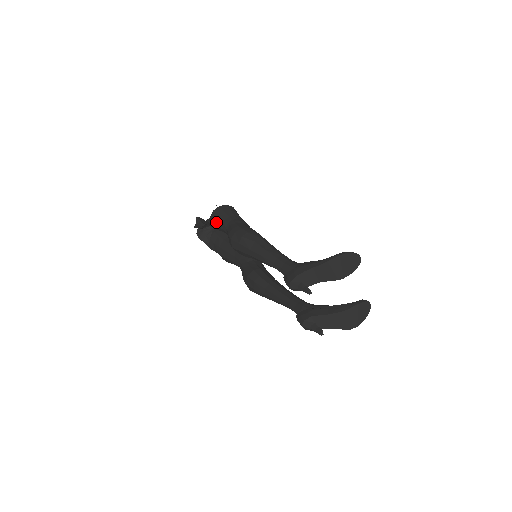
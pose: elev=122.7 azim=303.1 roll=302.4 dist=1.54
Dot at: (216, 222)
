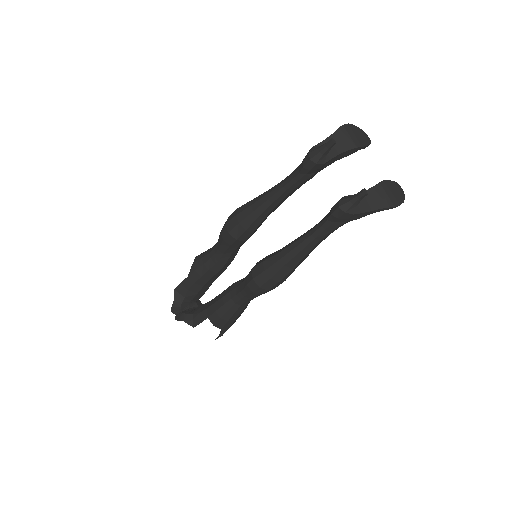
Dot at: (201, 260)
